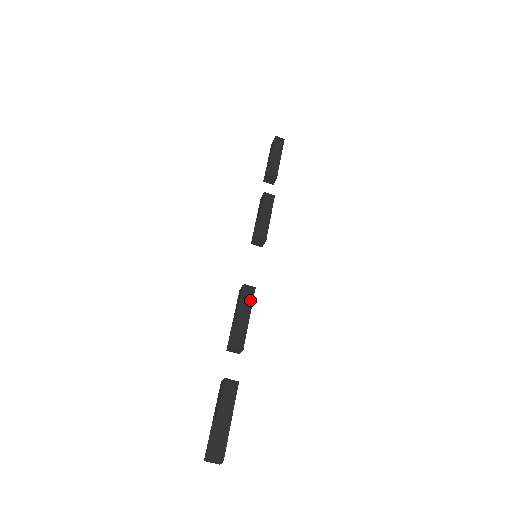
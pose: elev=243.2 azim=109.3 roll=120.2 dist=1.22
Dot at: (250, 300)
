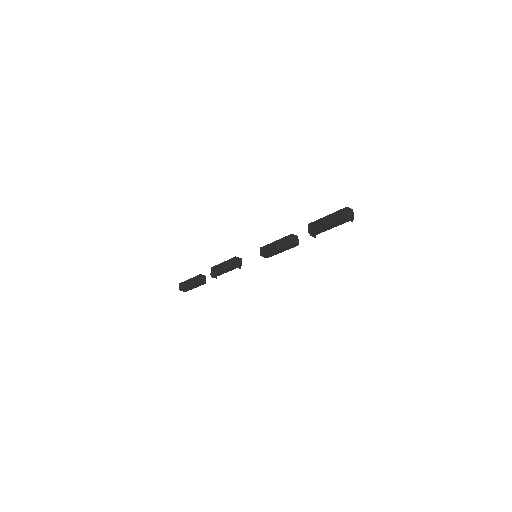
Dot at: (234, 268)
